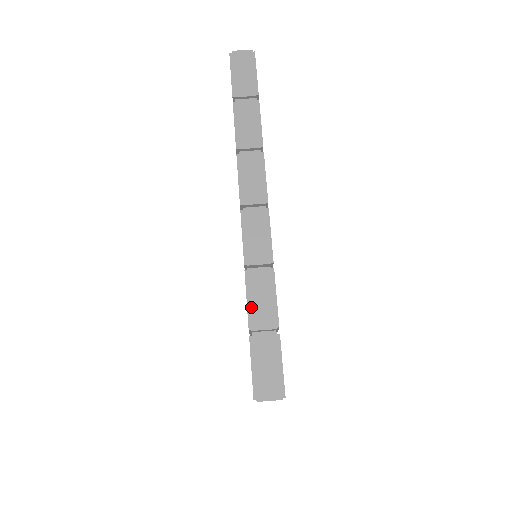
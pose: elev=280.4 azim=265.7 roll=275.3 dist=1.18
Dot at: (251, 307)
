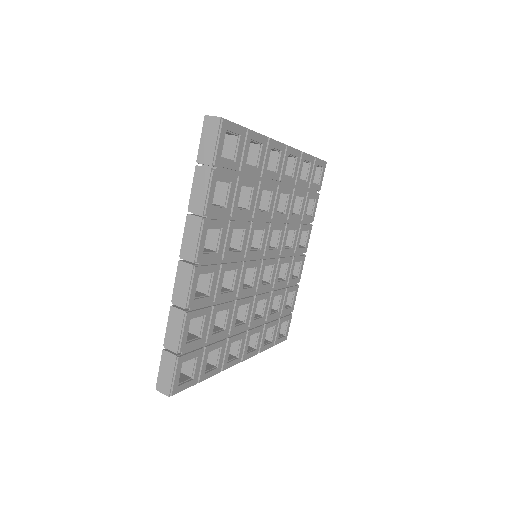
Dot at: occluded
